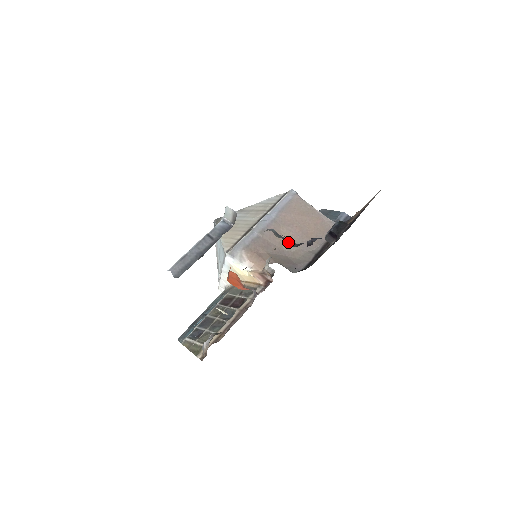
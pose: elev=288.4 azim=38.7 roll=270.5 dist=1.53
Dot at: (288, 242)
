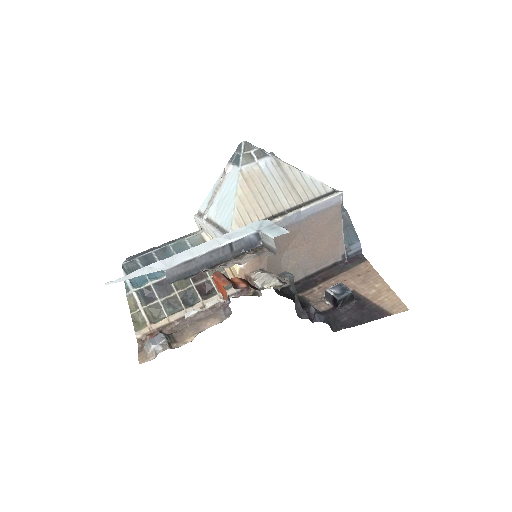
Dot at: (296, 299)
